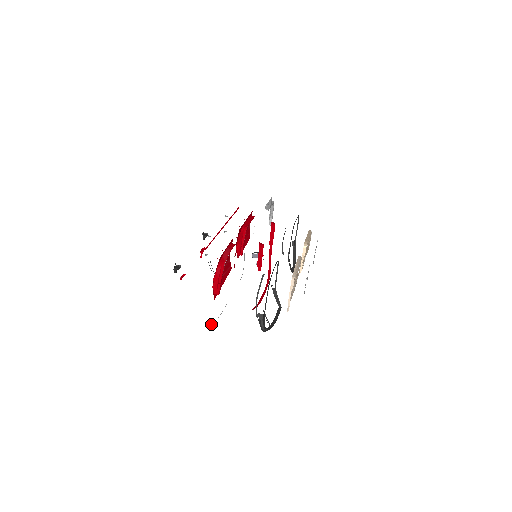
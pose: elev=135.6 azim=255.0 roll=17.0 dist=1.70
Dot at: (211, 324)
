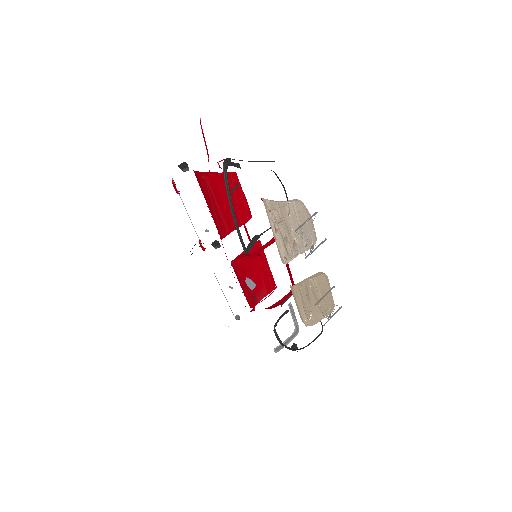
Dot at: occluded
